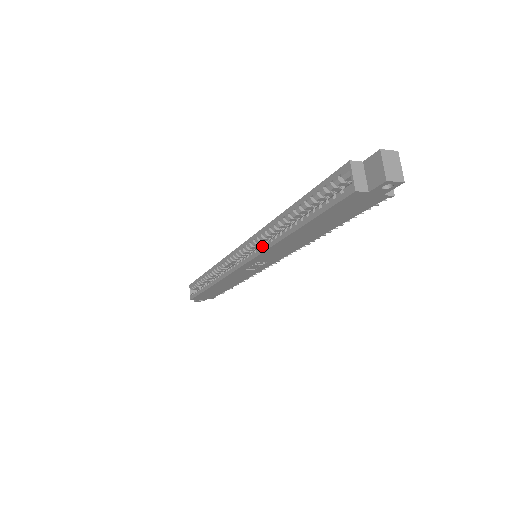
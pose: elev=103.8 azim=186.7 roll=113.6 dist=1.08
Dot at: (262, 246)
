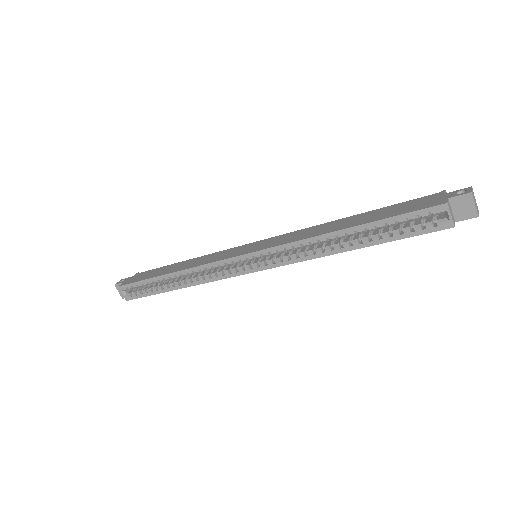
Dot at: (296, 257)
